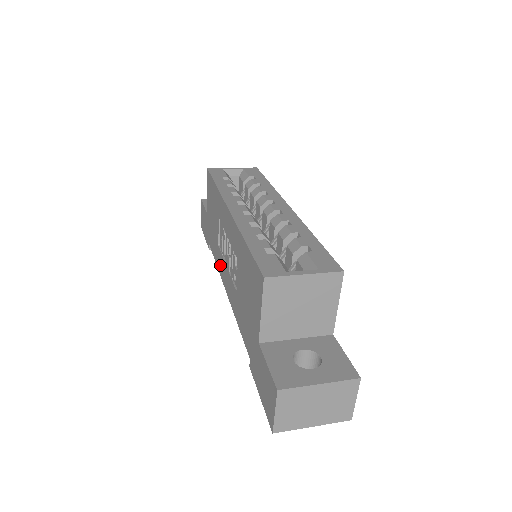
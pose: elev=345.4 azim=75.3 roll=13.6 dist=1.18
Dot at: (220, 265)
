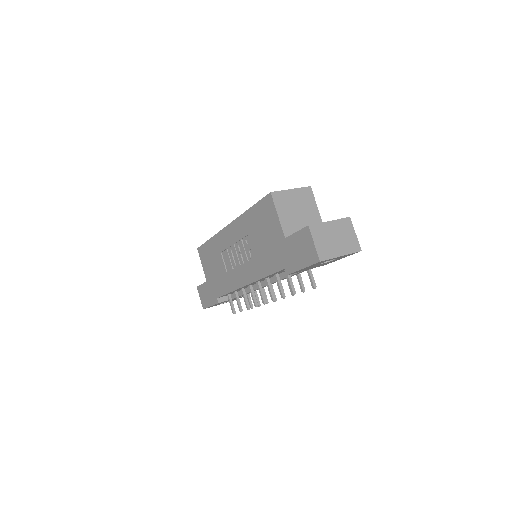
Dot at: (234, 281)
